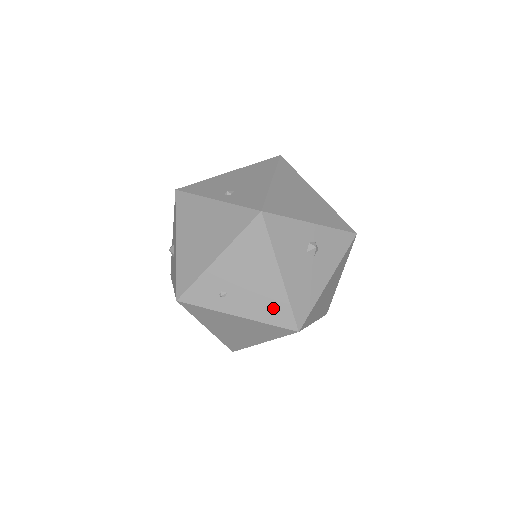
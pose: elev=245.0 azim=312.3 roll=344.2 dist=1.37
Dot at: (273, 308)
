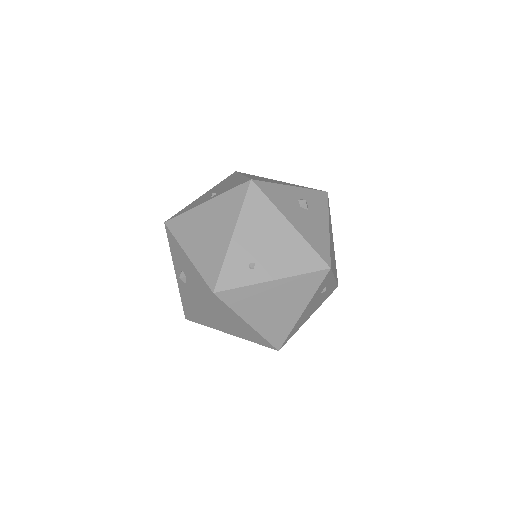
Dot at: (299, 257)
